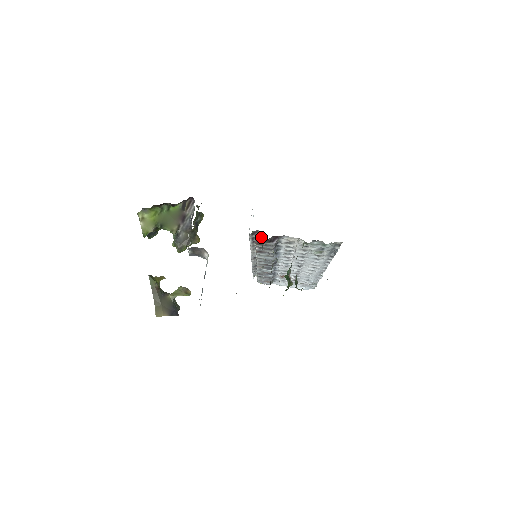
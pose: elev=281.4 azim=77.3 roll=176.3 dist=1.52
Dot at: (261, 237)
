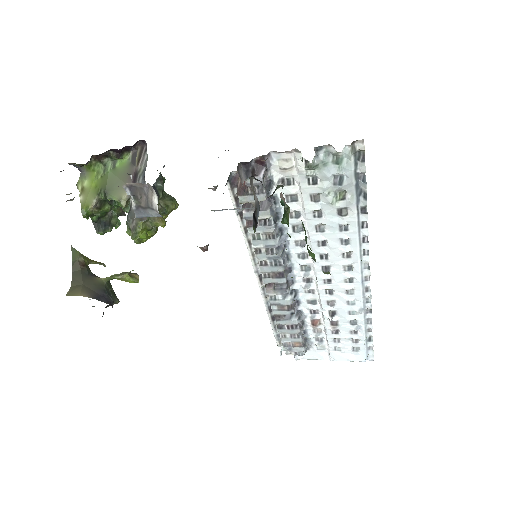
Dot at: occluded
